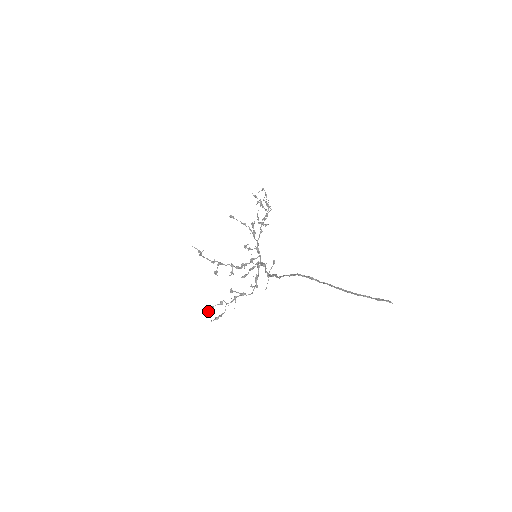
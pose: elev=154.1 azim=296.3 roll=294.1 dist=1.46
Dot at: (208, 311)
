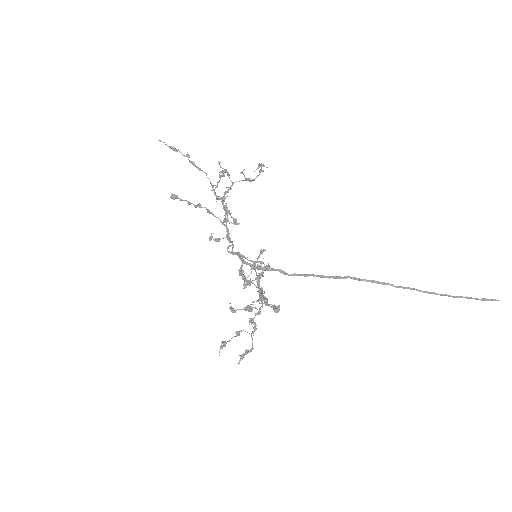
Dot at: occluded
